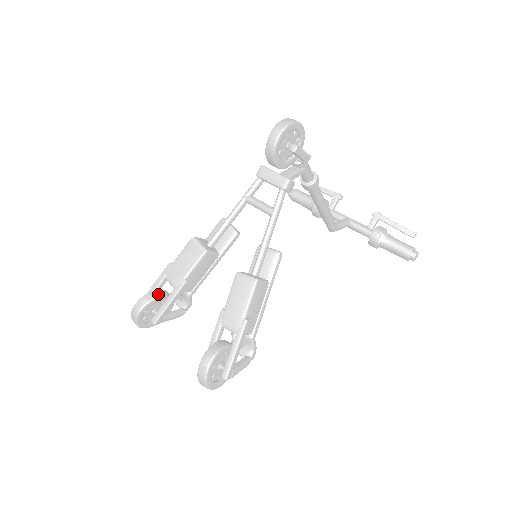
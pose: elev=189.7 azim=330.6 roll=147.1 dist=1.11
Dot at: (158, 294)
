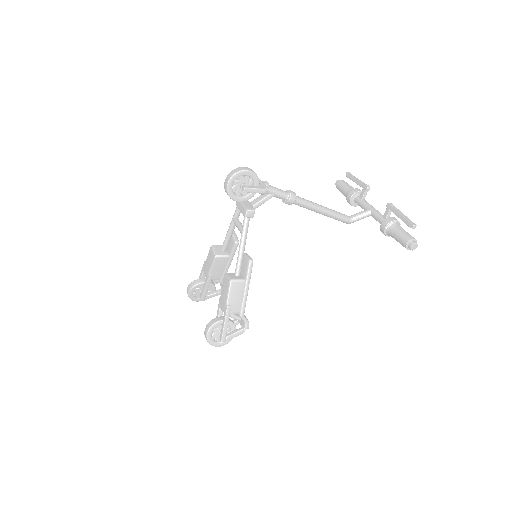
Dot at: (199, 282)
